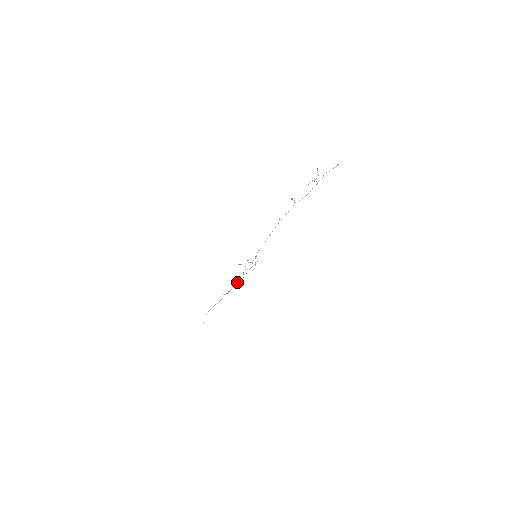
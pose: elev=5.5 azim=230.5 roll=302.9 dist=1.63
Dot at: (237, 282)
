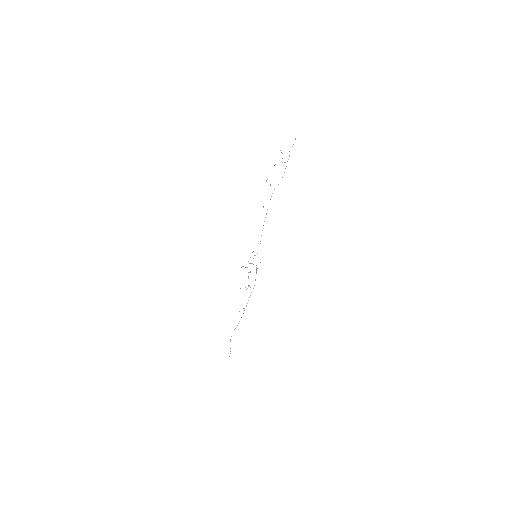
Dot at: (250, 295)
